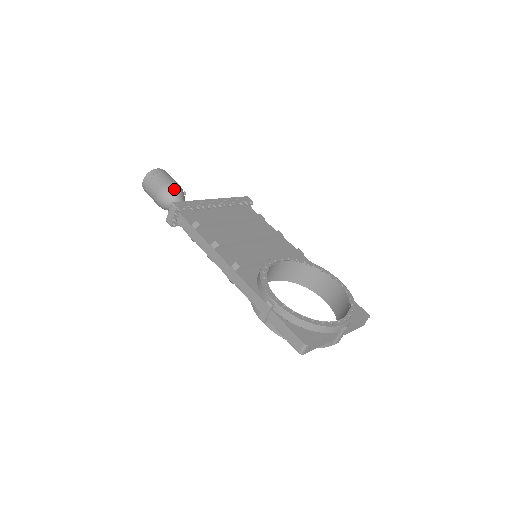
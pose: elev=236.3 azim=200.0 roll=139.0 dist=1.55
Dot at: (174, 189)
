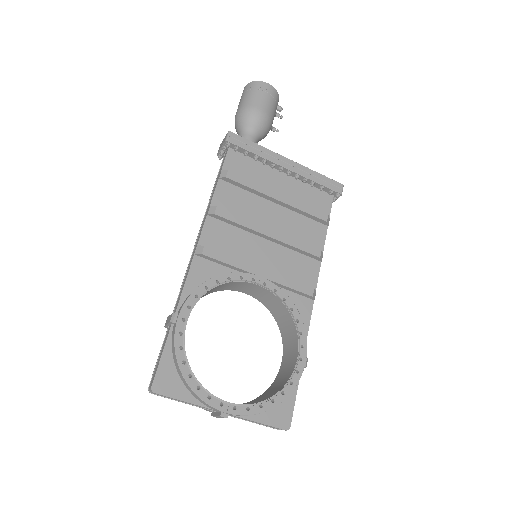
Dot at: (254, 118)
